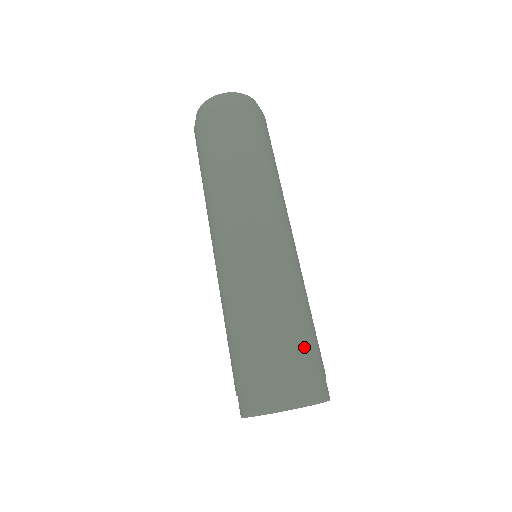
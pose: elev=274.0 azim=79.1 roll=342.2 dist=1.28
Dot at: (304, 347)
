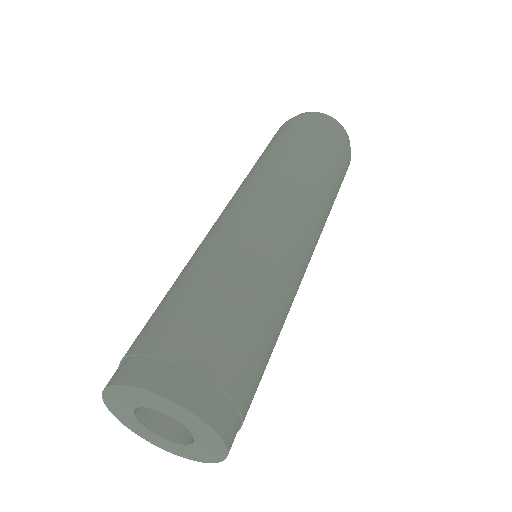
Dot at: (253, 368)
